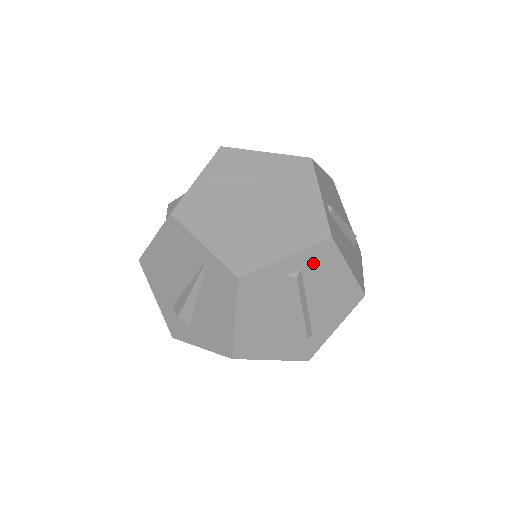
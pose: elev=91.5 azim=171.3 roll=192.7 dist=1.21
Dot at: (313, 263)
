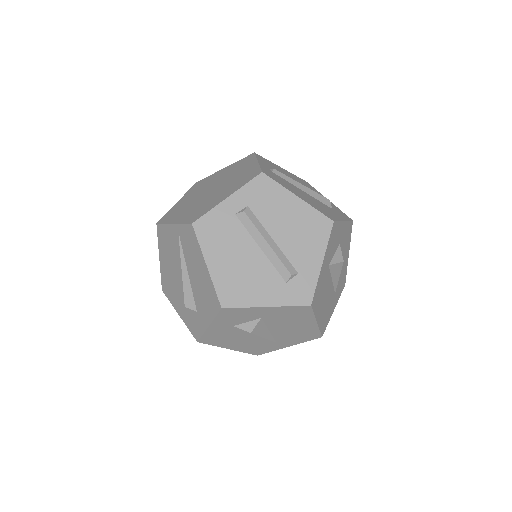
Dot at: (257, 198)
